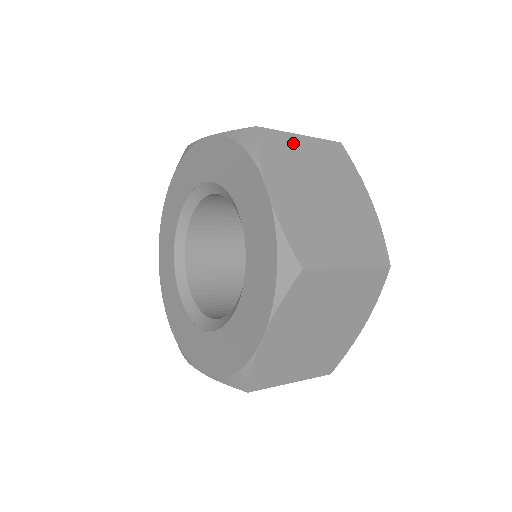
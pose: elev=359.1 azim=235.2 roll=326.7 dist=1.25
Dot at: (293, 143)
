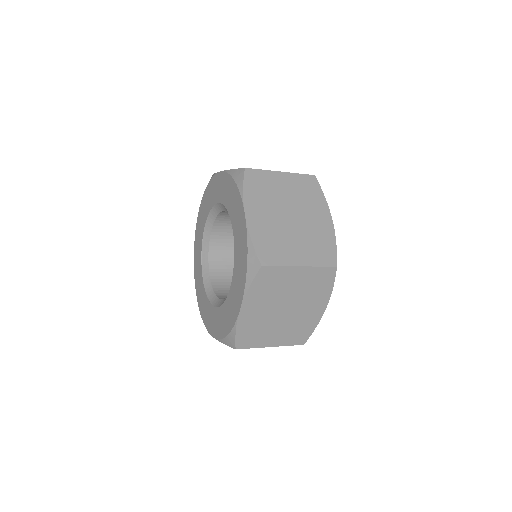
Dot at: occluded
